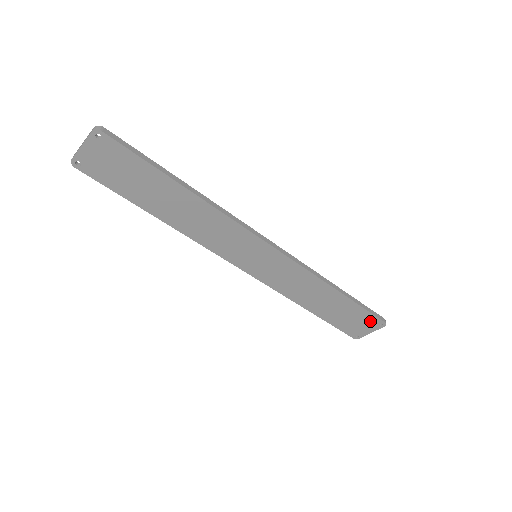
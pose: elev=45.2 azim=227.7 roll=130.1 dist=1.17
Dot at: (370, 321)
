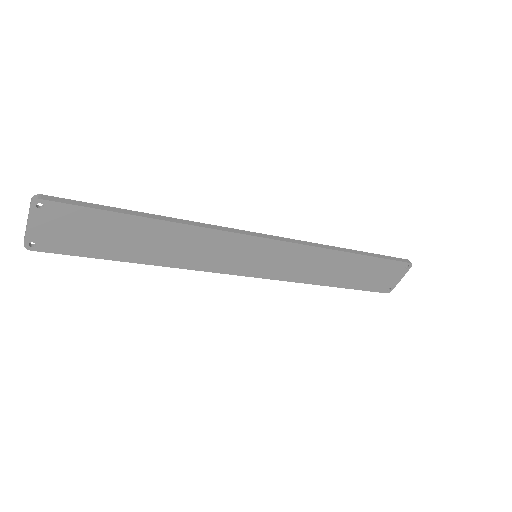
Dot at: (395, 268)
